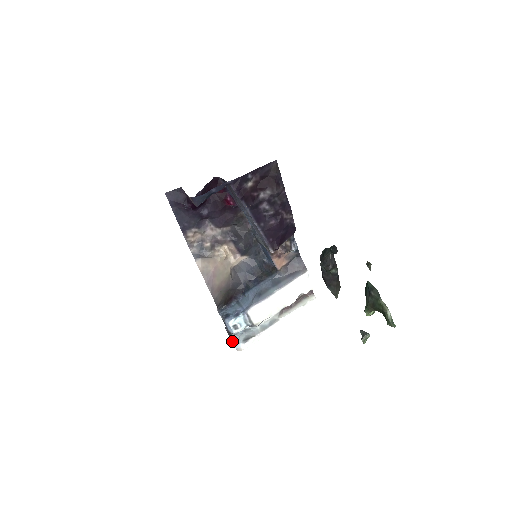
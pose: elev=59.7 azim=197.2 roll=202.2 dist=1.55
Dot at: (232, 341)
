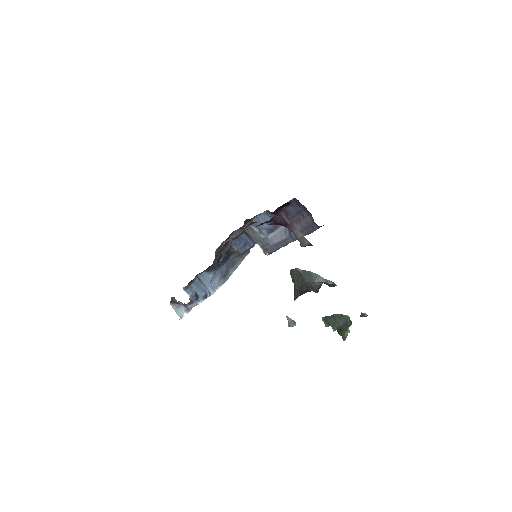
Dot at: (175, 310)
